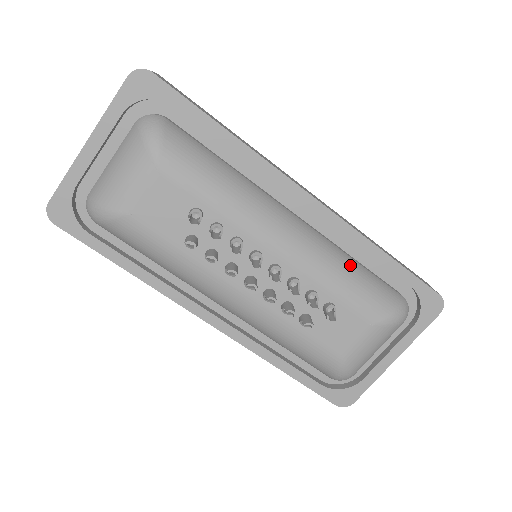
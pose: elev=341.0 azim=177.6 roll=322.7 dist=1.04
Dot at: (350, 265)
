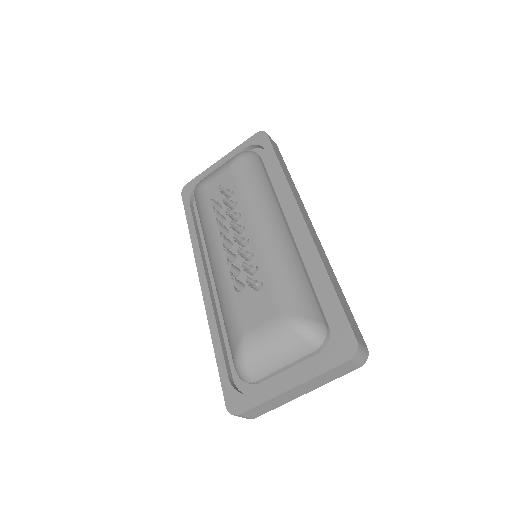
Dot at: (296, 270)
